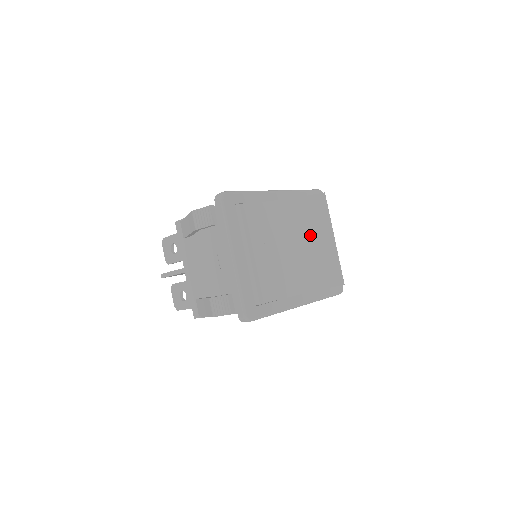
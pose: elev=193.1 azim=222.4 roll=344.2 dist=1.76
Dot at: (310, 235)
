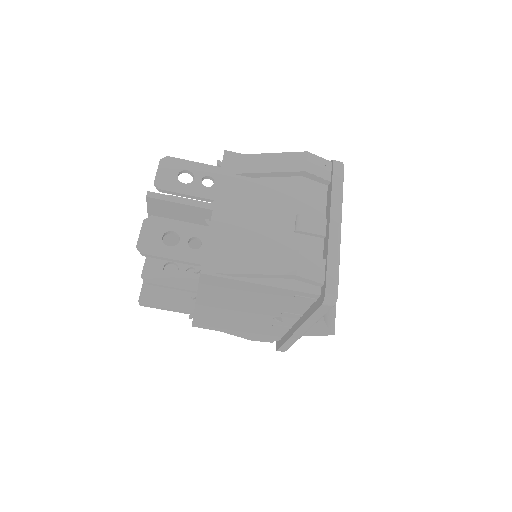
Dot at: occluded
